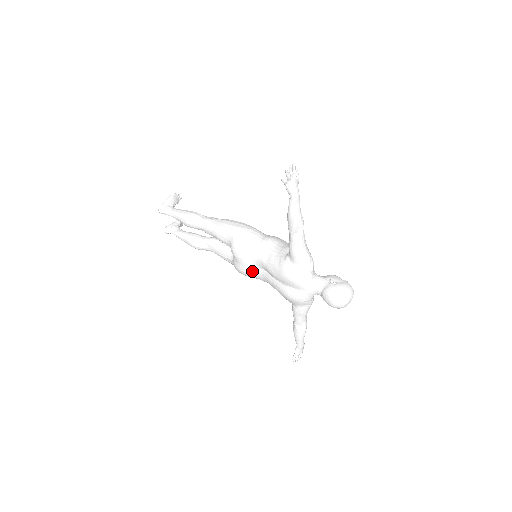
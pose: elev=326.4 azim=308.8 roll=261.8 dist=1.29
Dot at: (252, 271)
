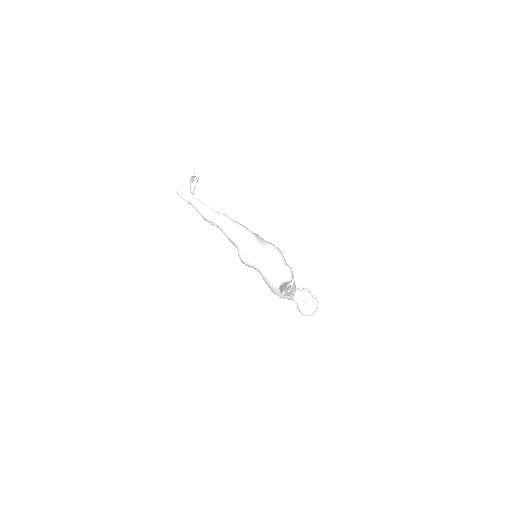
Dot at: occluded
